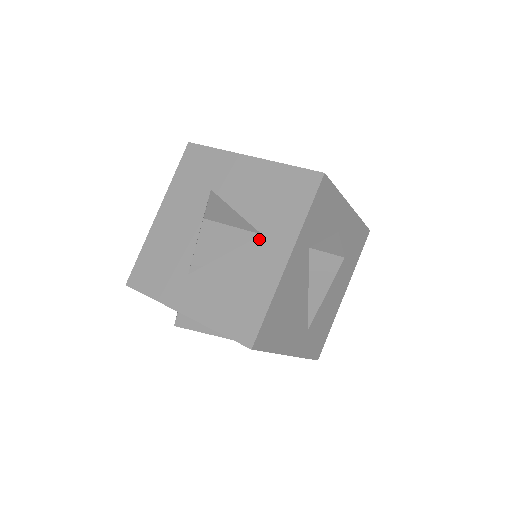
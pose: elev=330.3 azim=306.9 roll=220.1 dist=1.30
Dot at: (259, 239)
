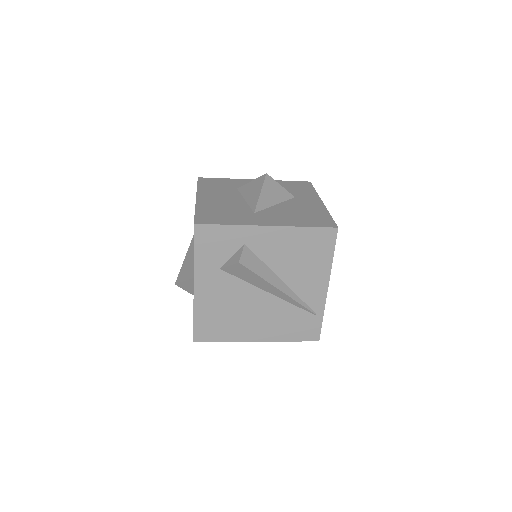
Dot at: (295, 198)
